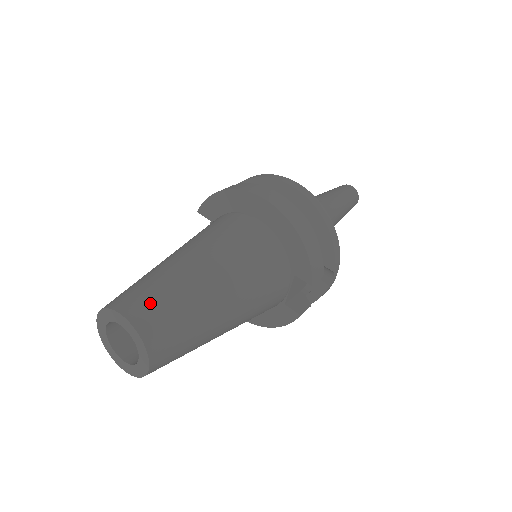
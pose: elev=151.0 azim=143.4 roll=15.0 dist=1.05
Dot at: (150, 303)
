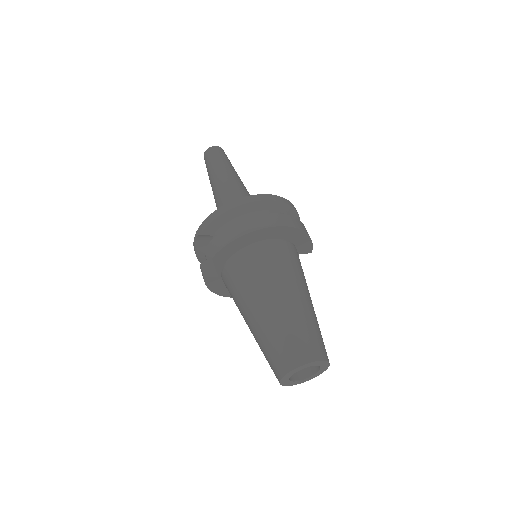
Dot at: (313, 342)
